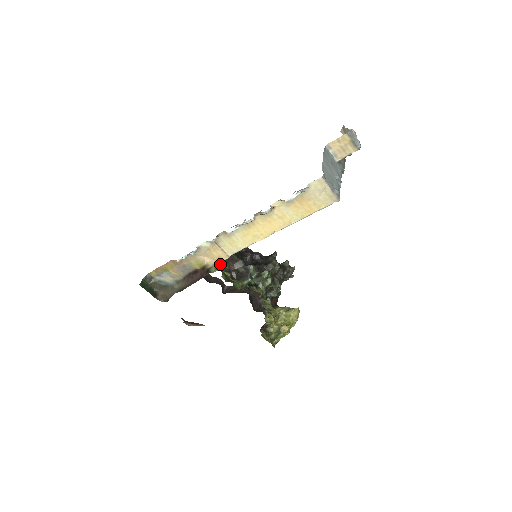
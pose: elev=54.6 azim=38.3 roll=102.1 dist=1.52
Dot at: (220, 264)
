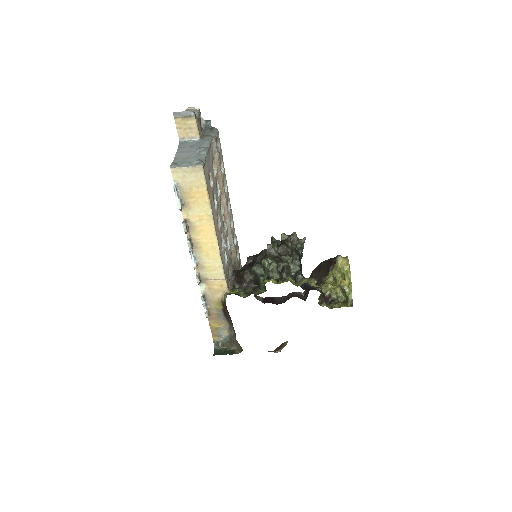
Dot at: (232, 289)
